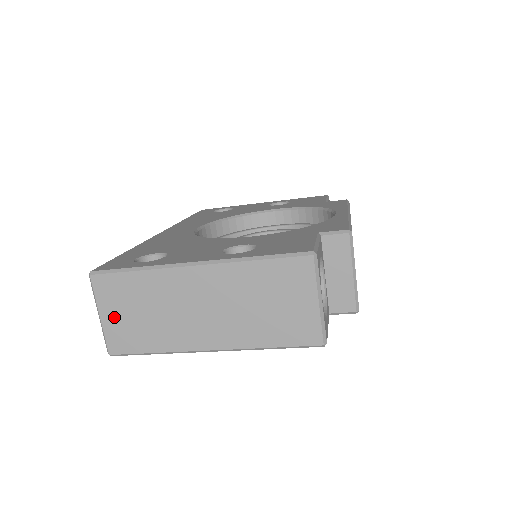
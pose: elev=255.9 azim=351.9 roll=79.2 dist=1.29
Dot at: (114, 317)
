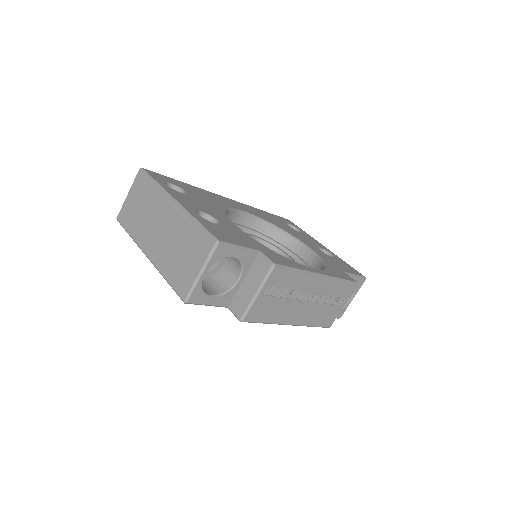
Dot at: (131, 200)
